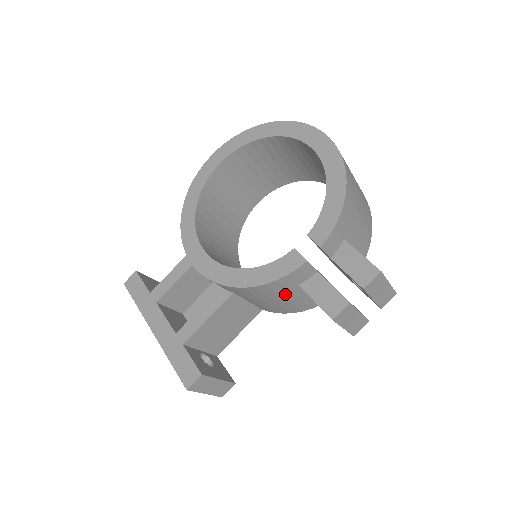
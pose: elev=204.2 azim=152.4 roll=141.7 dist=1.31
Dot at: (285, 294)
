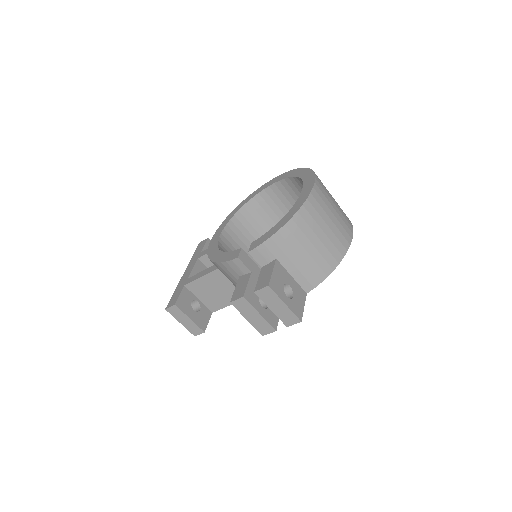
Dot at: (236, 280)
